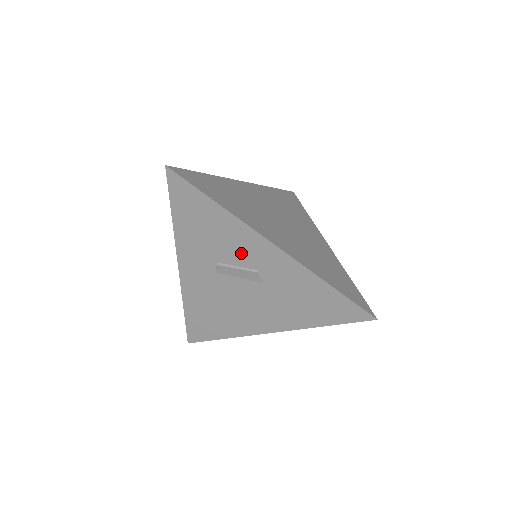
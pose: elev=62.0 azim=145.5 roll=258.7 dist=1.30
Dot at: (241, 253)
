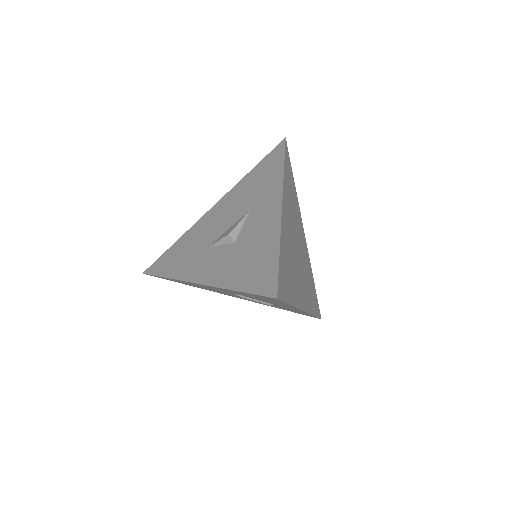
Dot at: (272, 303)
